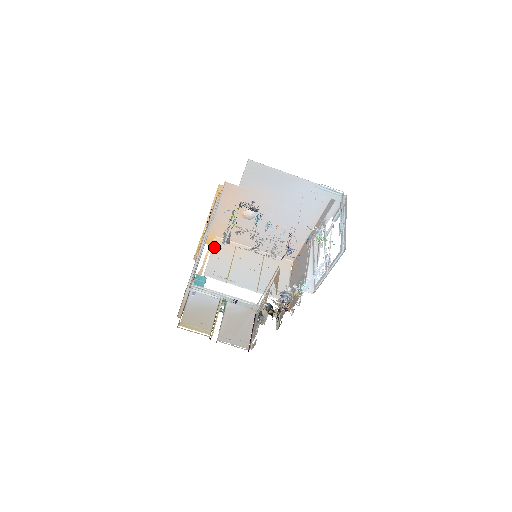
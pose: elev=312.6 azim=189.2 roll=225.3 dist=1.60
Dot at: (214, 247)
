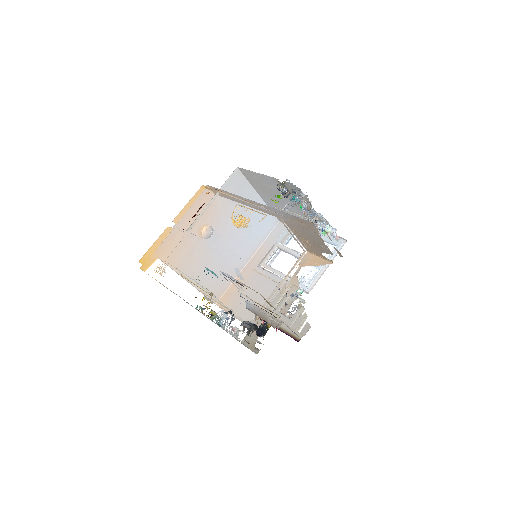
Dot at: occluded
